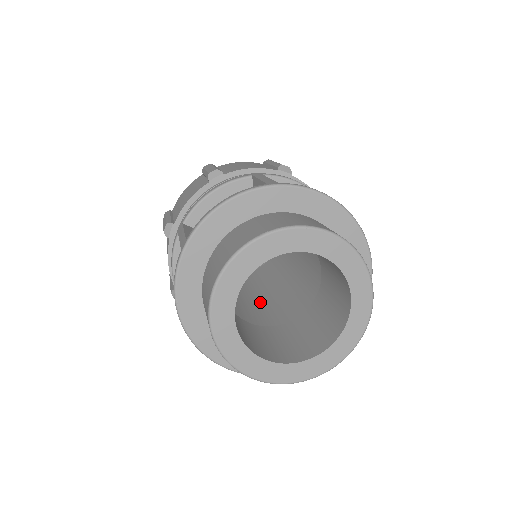
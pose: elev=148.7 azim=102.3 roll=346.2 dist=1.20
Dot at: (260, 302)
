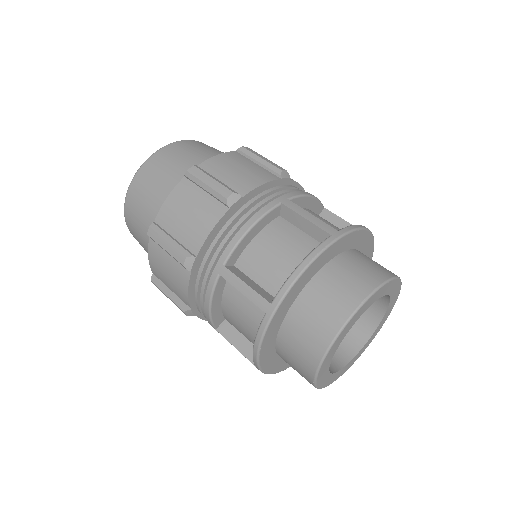
Dot at: occluded
